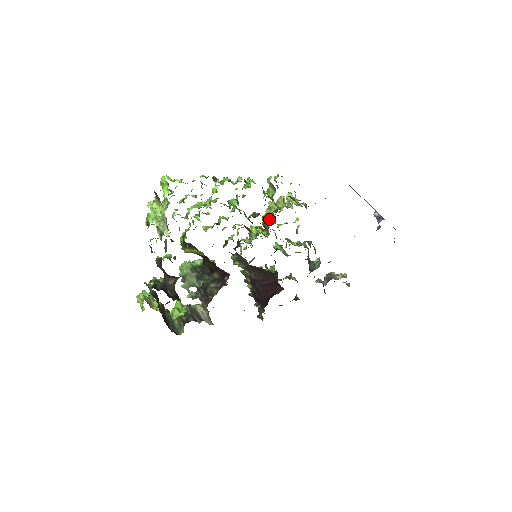
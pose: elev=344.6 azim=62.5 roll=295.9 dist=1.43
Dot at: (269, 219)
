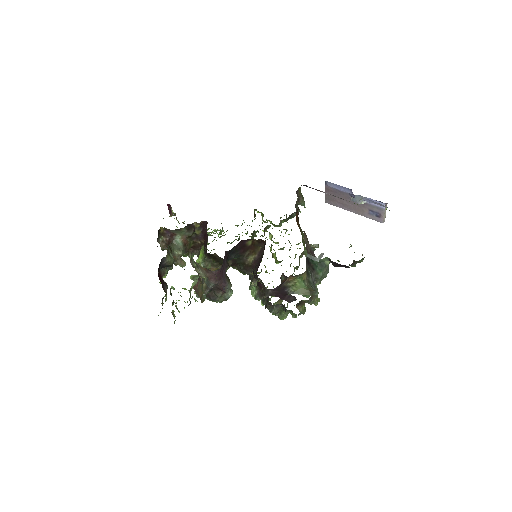
Dot at: occluded
